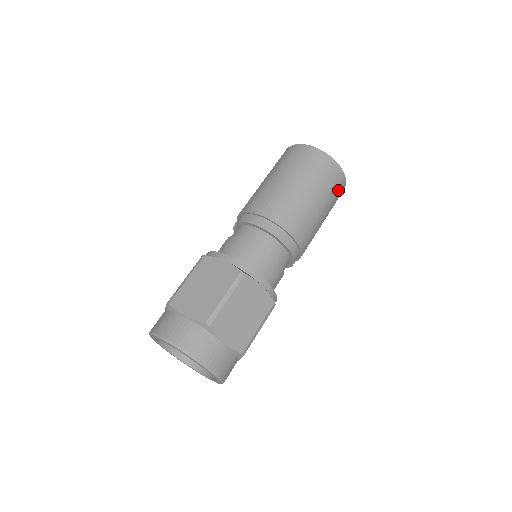
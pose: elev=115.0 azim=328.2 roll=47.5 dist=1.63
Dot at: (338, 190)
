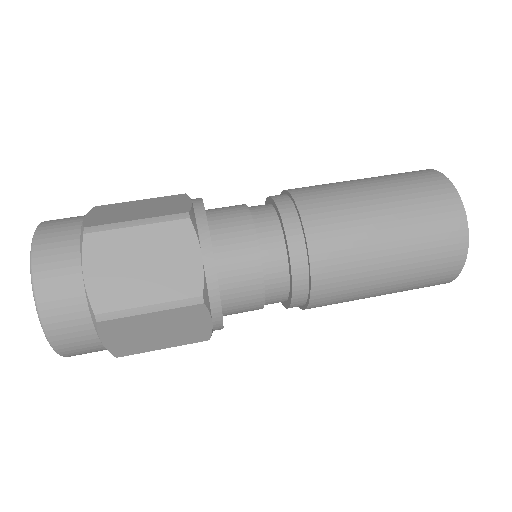
Dot at: (423, 287)
